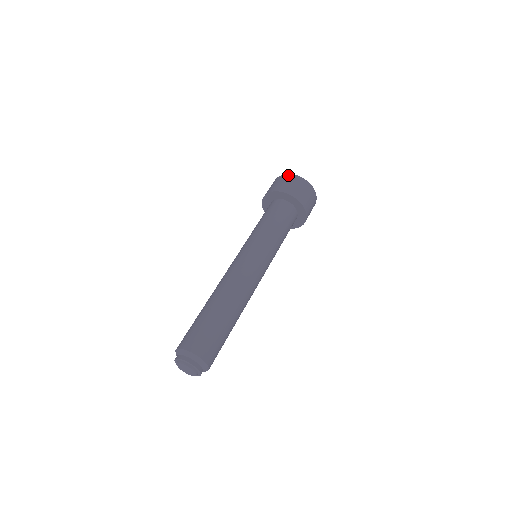
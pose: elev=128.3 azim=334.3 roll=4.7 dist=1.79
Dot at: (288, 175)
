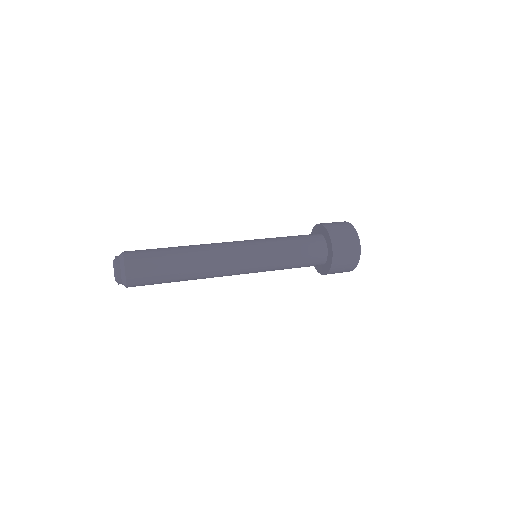
Dot at: occluded
